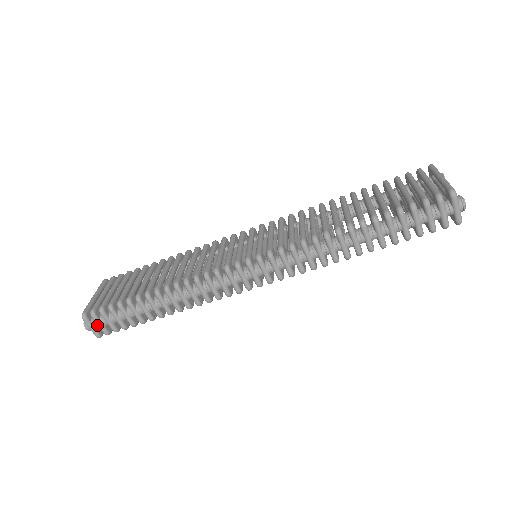
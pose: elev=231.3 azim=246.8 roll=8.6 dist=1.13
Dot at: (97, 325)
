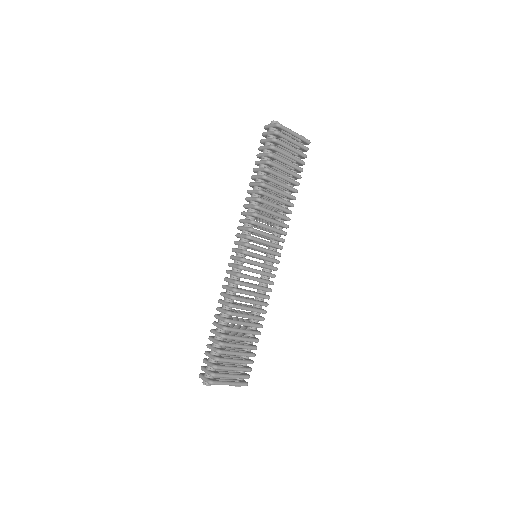
Dot at: (206, 373)
